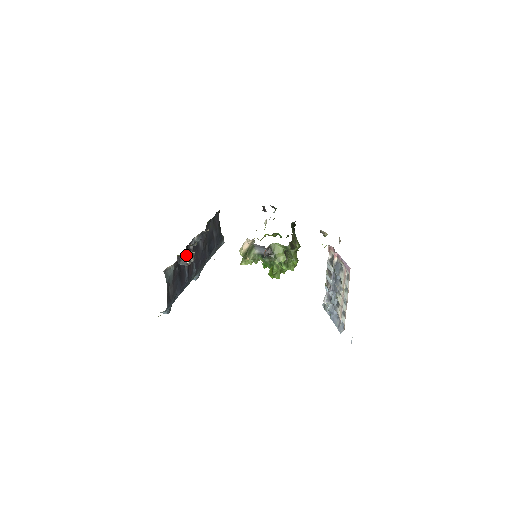
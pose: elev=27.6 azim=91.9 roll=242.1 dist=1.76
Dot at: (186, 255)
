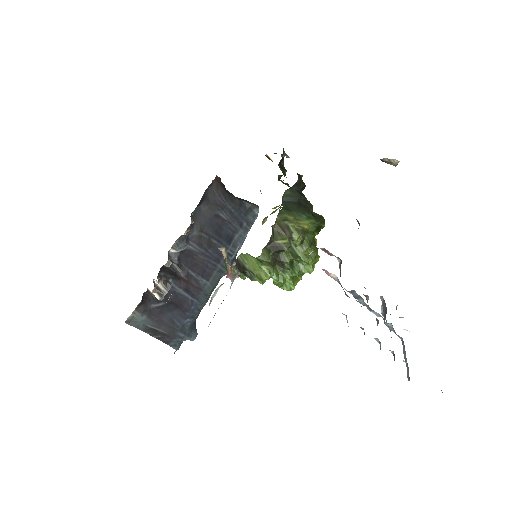
Dot at: (150, 291)
